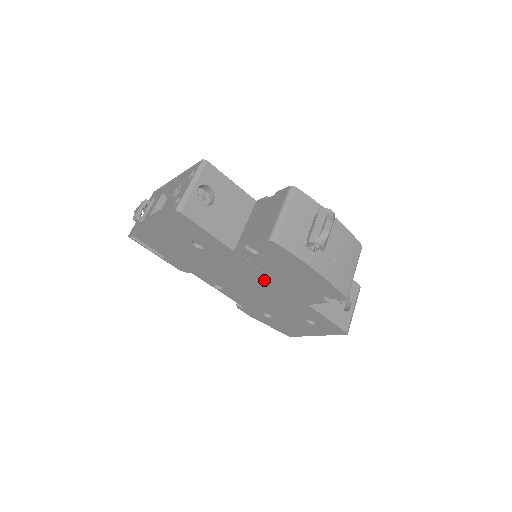
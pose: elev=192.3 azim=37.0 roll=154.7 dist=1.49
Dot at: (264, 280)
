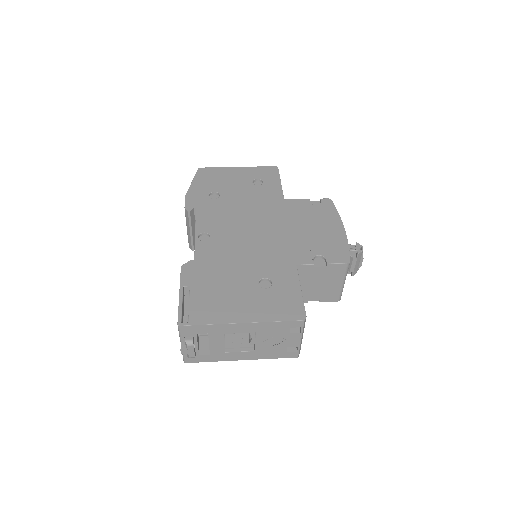
Dot at: occluded
